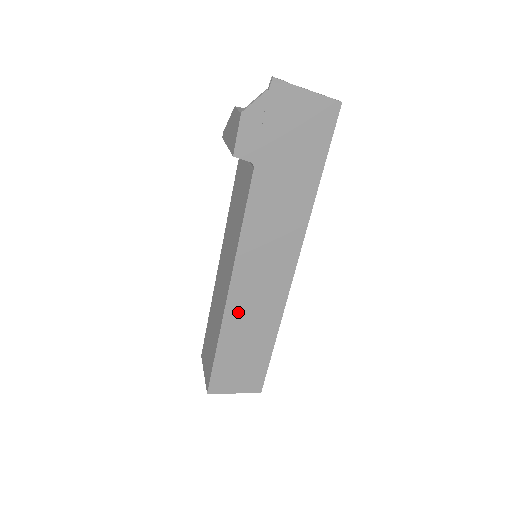
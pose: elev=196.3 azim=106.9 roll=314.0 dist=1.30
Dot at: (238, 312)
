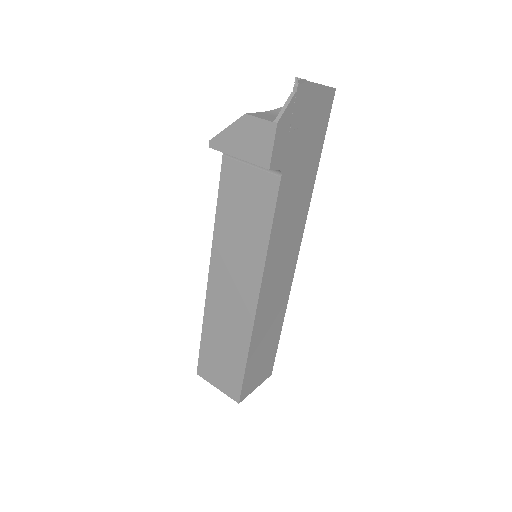
Dot at: (263, 316)
